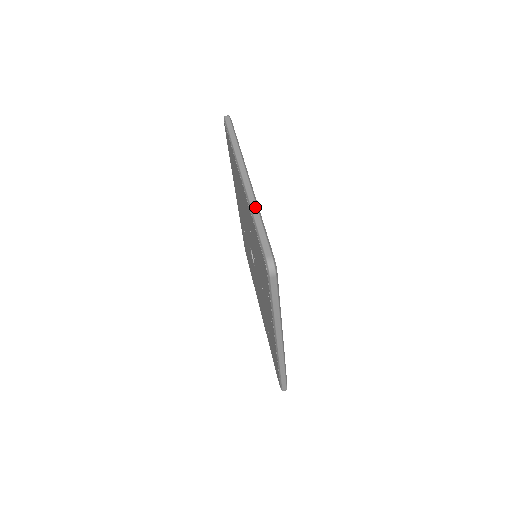
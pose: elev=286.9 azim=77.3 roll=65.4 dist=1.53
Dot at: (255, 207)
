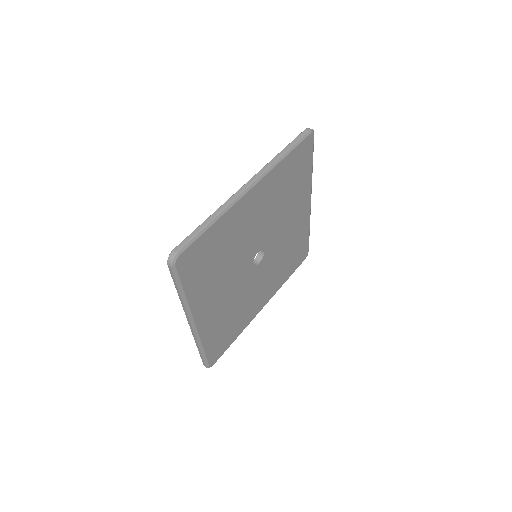
Dot at: occluded
